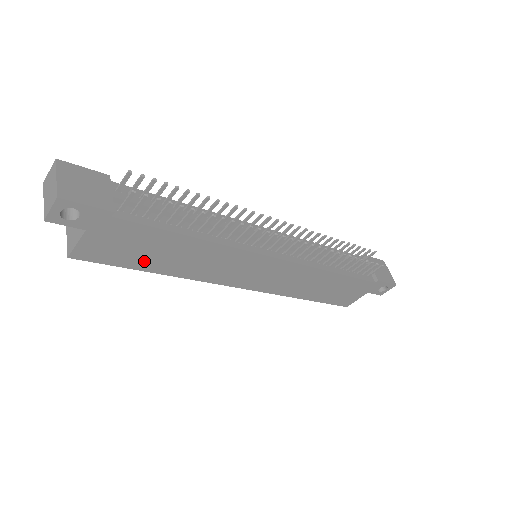
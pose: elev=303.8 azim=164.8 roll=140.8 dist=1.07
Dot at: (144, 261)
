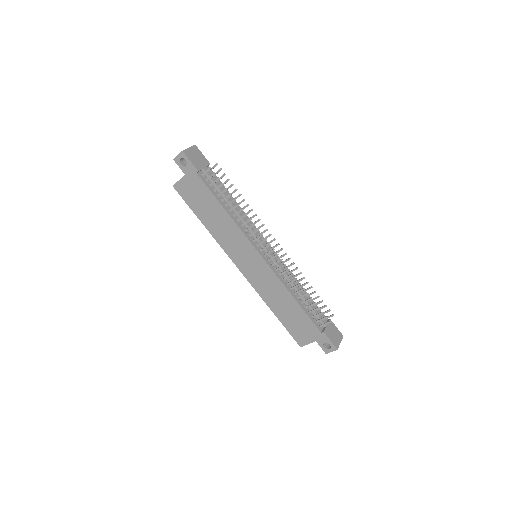
Dot at: (200, 210)
